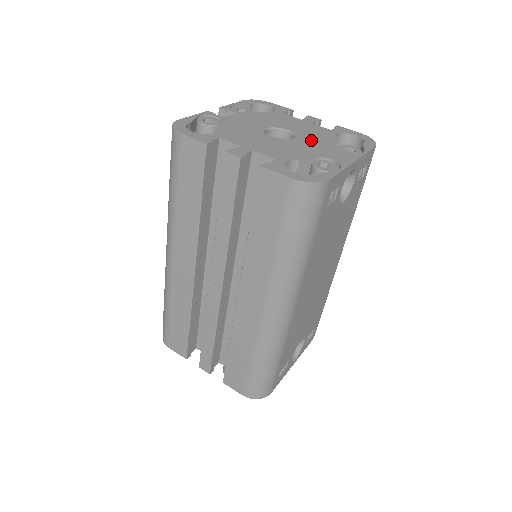
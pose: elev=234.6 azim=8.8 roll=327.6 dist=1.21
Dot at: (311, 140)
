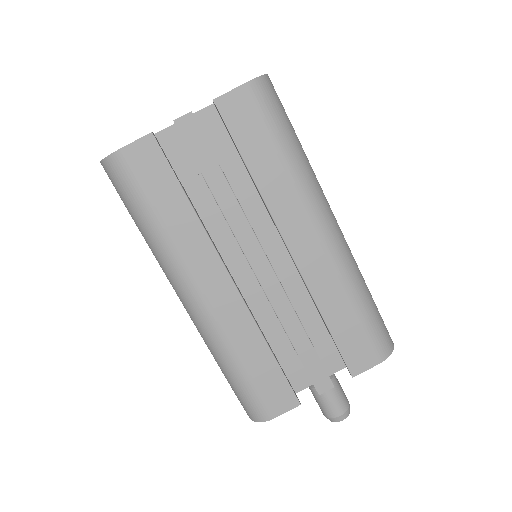
Dot at: occluded
